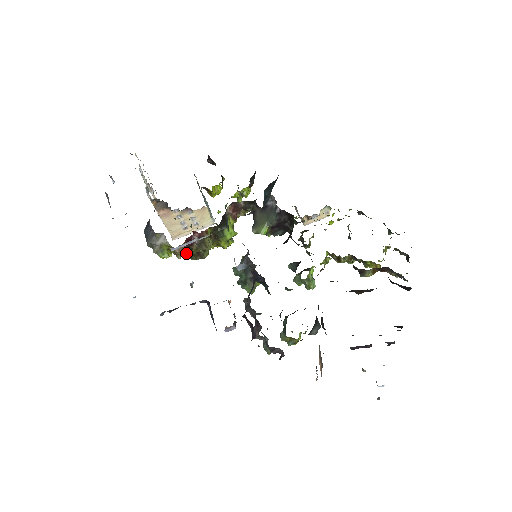
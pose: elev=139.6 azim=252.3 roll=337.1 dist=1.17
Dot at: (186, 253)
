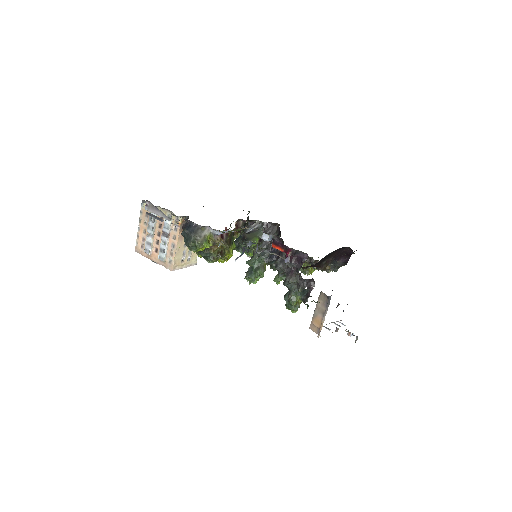
Dot at: (223, 242)
